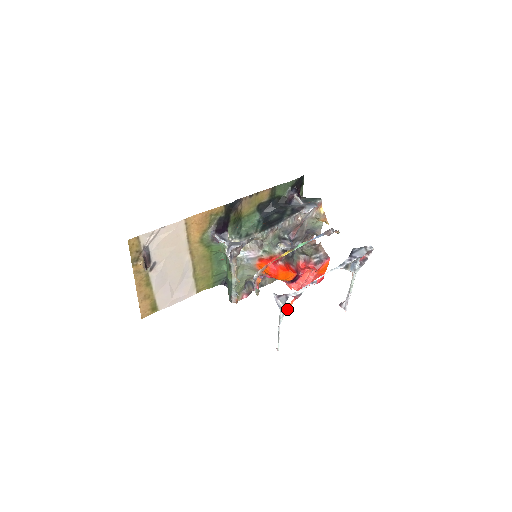
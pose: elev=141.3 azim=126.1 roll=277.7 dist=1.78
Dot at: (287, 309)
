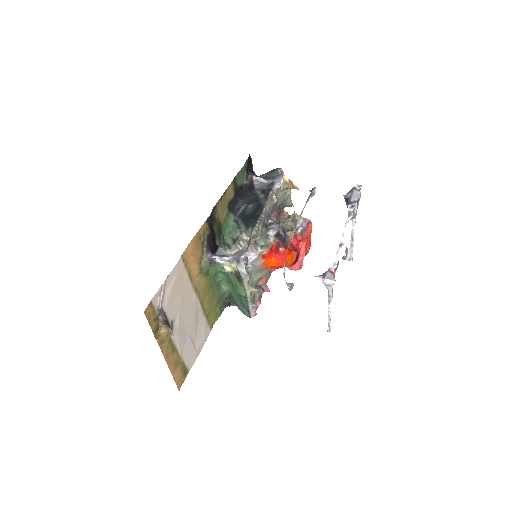
Dot at: (333, 284)
